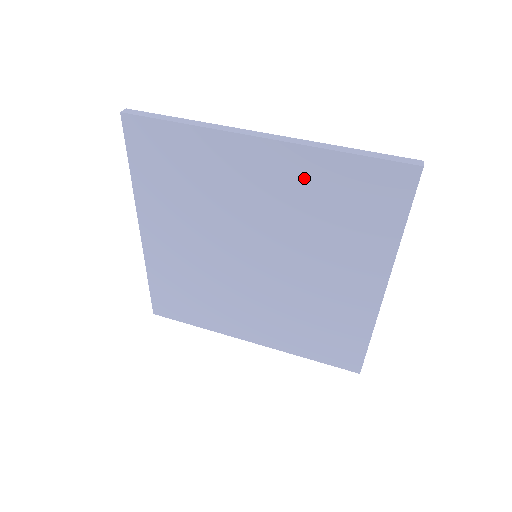
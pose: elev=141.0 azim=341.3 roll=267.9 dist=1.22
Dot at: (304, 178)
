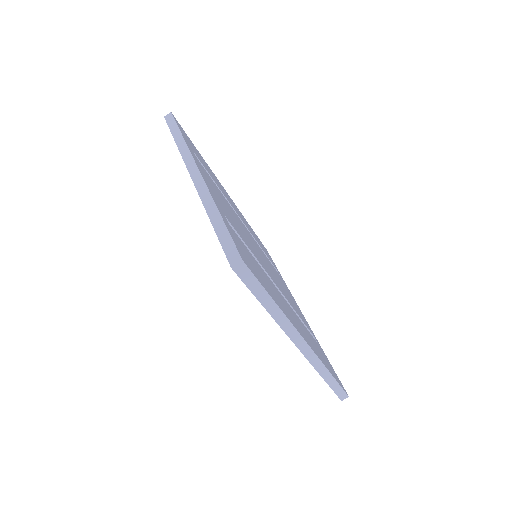
Dot at: occluded
